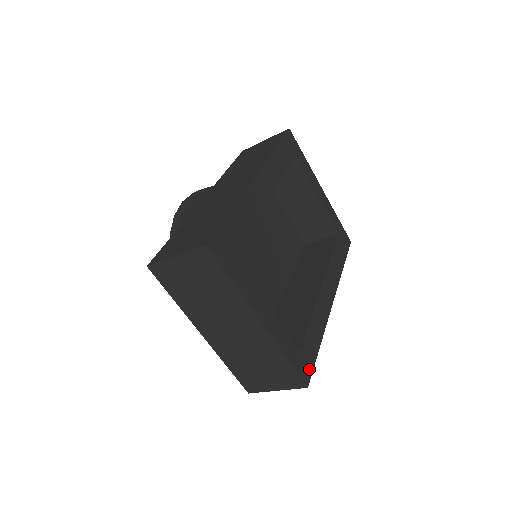
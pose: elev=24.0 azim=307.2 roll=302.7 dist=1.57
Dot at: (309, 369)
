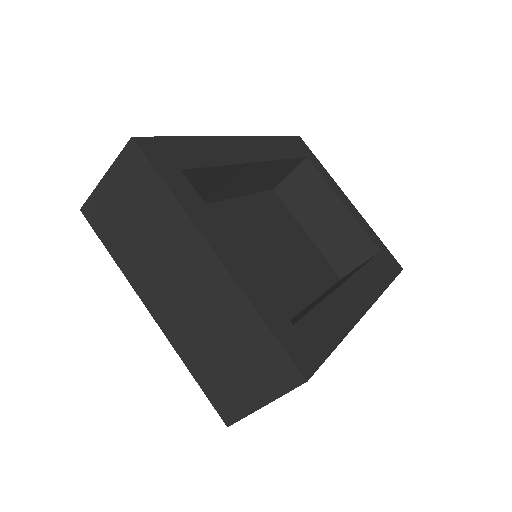
Dot at: (312, 359)
